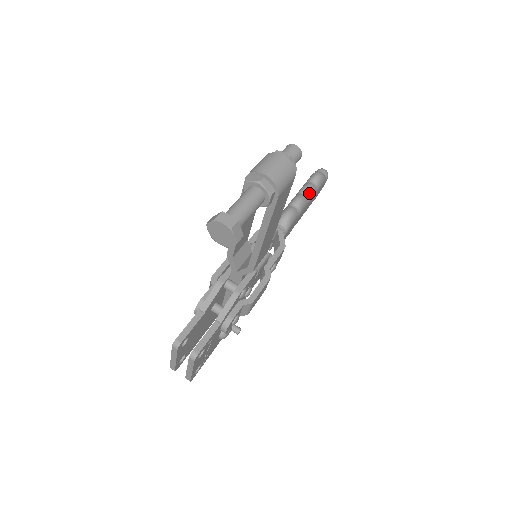
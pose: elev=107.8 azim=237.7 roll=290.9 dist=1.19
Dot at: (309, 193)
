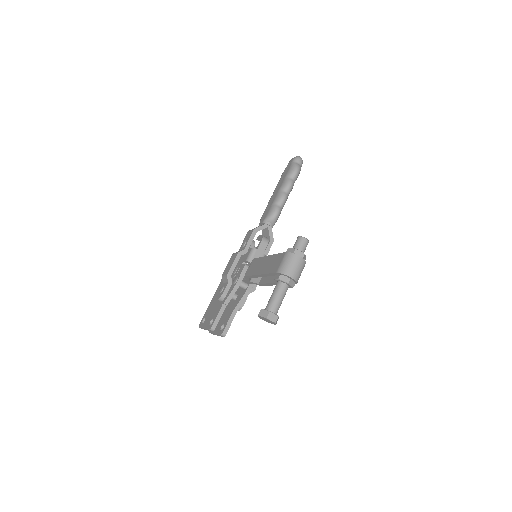
Dot at: (290, 190)
